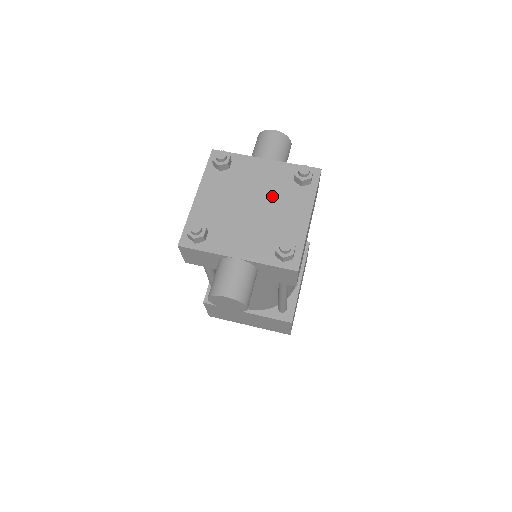
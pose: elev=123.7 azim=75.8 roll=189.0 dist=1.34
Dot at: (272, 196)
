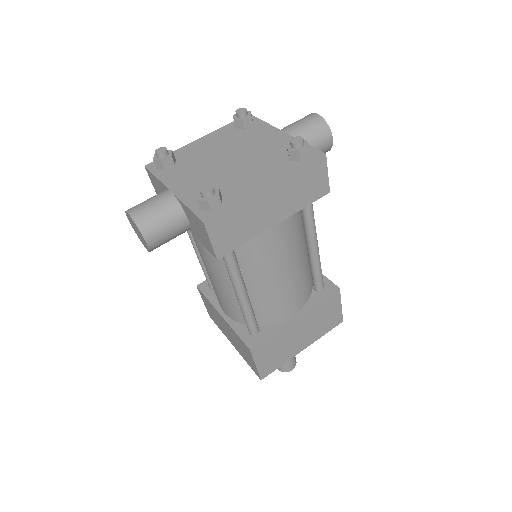
Dot at: (255, 159)
